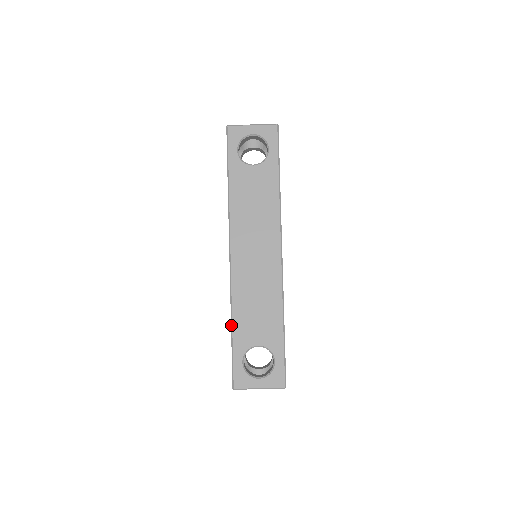
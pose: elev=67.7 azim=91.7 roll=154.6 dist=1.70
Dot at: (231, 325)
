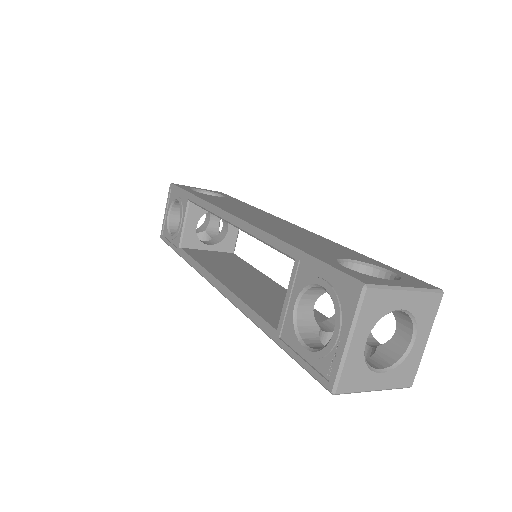
Dot at: occluded
